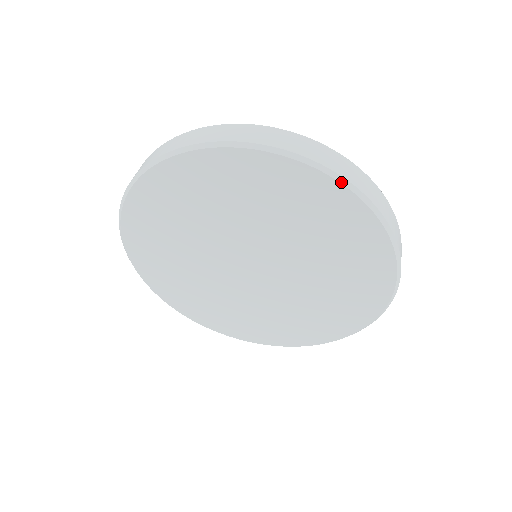
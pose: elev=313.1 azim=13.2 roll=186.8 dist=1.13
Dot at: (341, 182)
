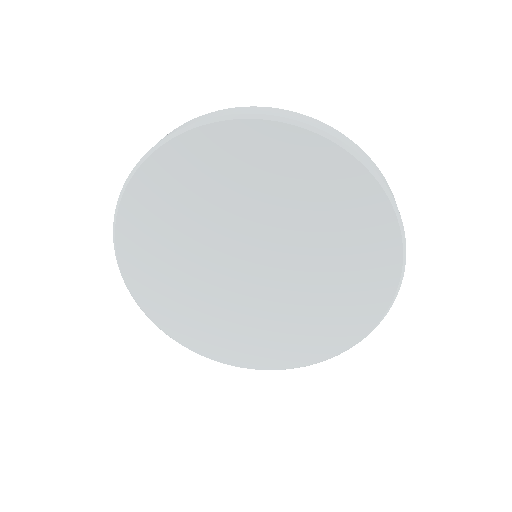
Dot at: (352, 154)
